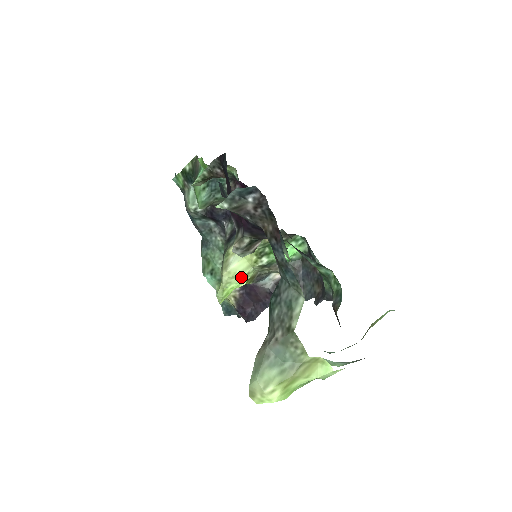
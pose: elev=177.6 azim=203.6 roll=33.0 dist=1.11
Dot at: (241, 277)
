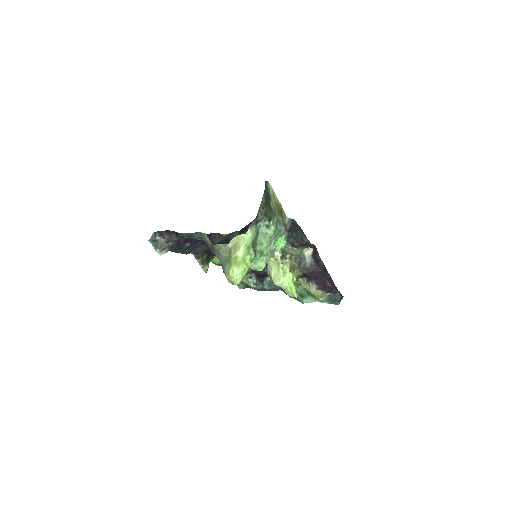
Dot at: (283, 274)
